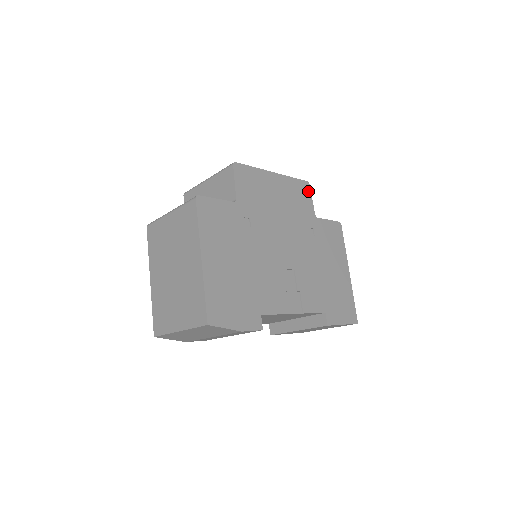
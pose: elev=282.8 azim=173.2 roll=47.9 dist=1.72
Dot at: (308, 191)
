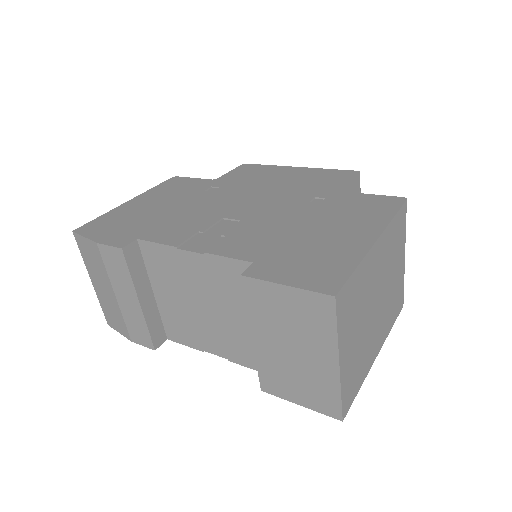
Dot at: (350, 176)
